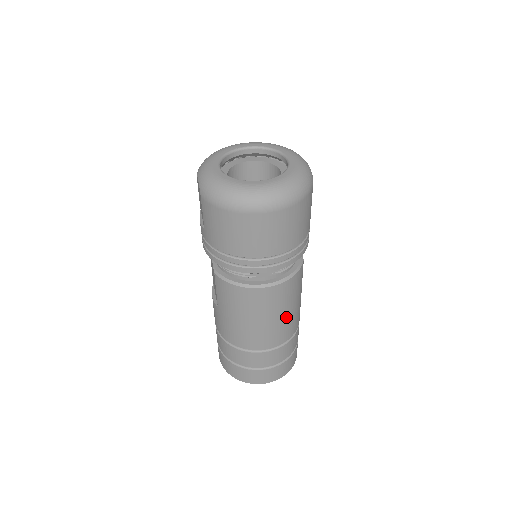
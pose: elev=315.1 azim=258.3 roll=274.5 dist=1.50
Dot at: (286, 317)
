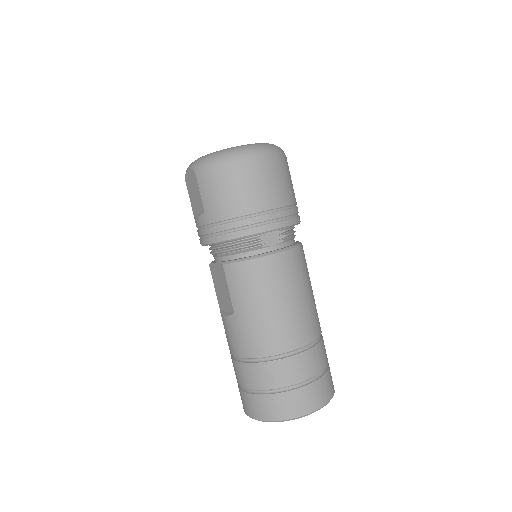
Dot at: (307, 300)
